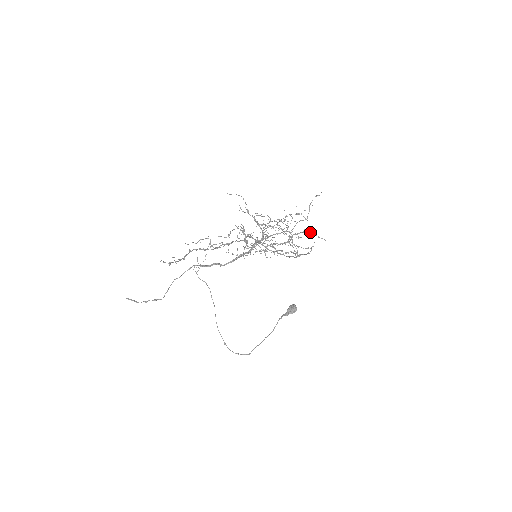
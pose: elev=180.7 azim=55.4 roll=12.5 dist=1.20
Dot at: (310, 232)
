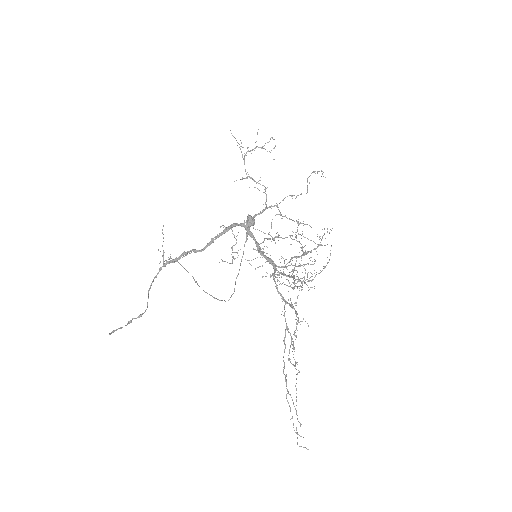
Dot at: occluded
